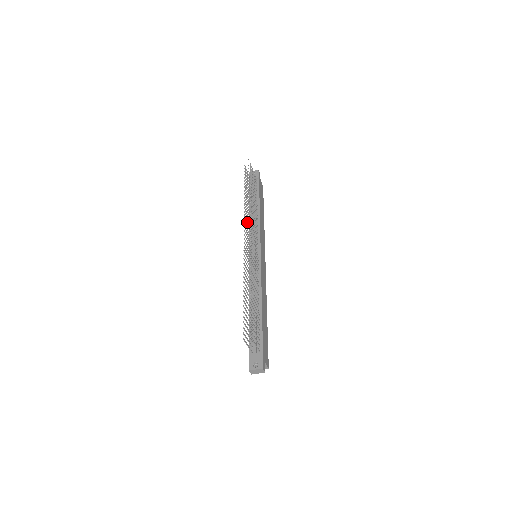
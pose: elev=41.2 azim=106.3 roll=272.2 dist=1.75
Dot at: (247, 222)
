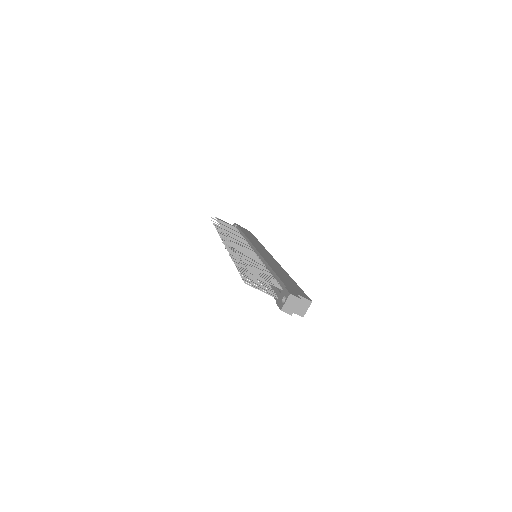
Dot at: occluded
